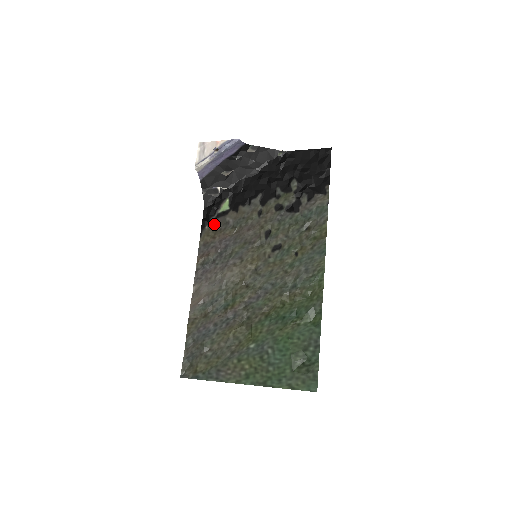
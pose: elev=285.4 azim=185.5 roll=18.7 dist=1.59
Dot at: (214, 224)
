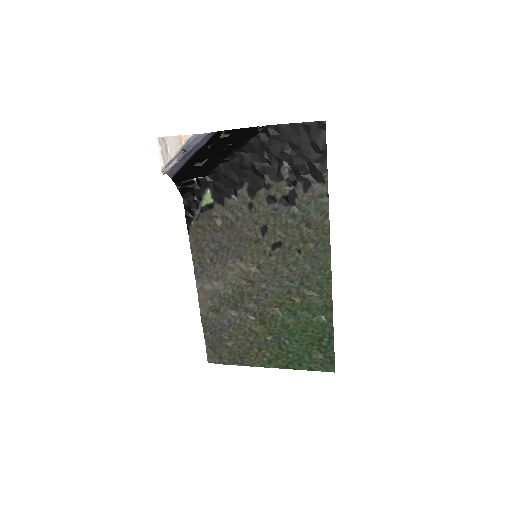
Dot at: (200, 220)
